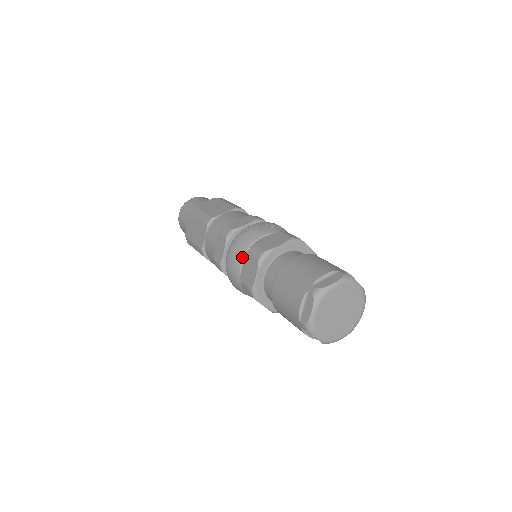
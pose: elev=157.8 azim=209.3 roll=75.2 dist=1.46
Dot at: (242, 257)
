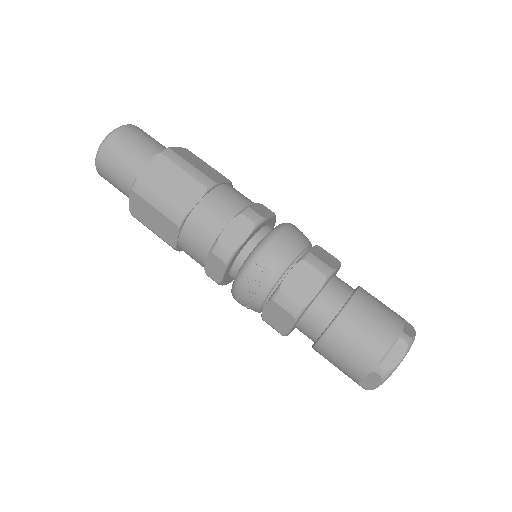
Dot at: occluded
